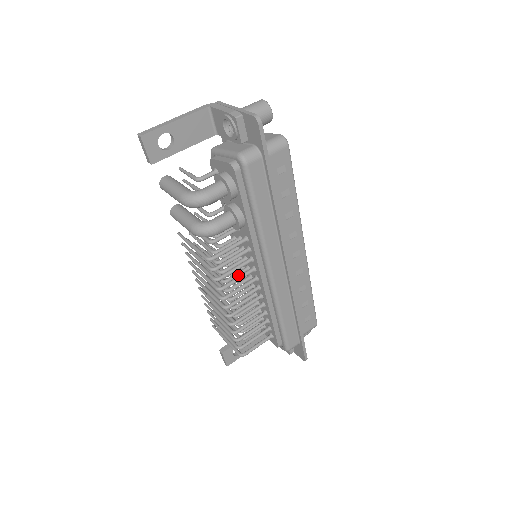
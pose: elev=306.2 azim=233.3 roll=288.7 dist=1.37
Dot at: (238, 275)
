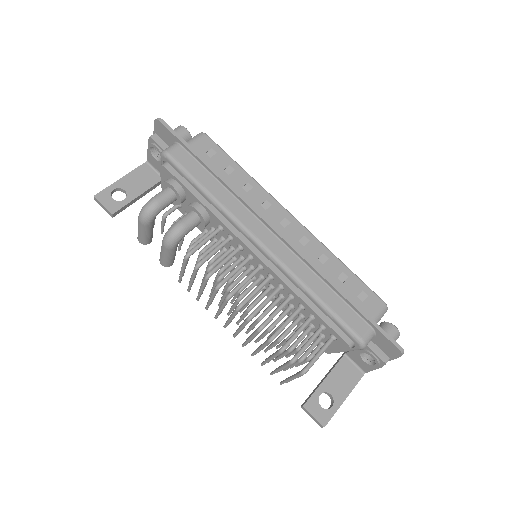
Dot at: (242, 276)
